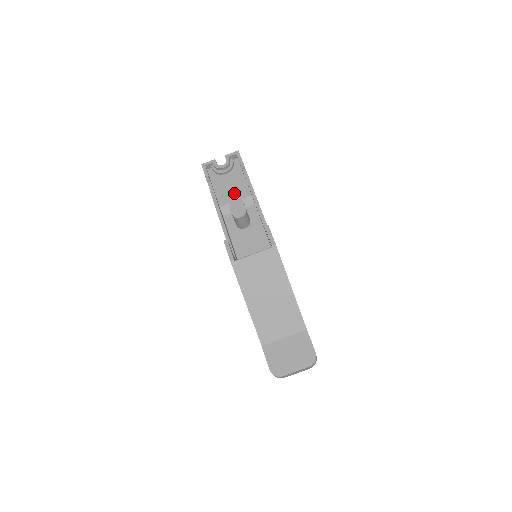
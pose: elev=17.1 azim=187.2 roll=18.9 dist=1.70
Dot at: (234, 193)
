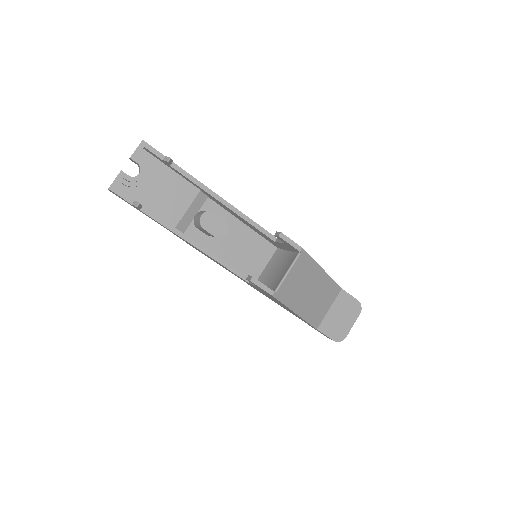
Dot at: (178, 200)
